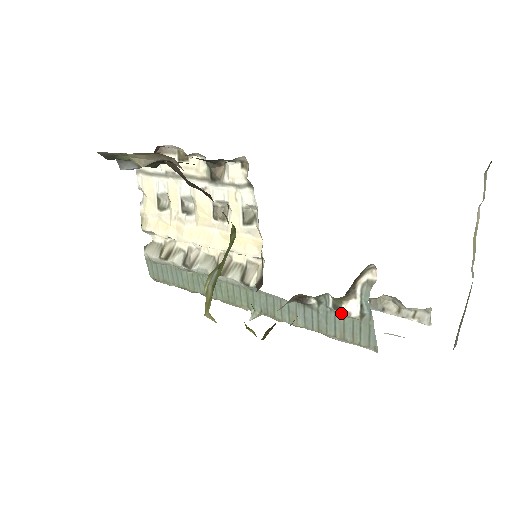
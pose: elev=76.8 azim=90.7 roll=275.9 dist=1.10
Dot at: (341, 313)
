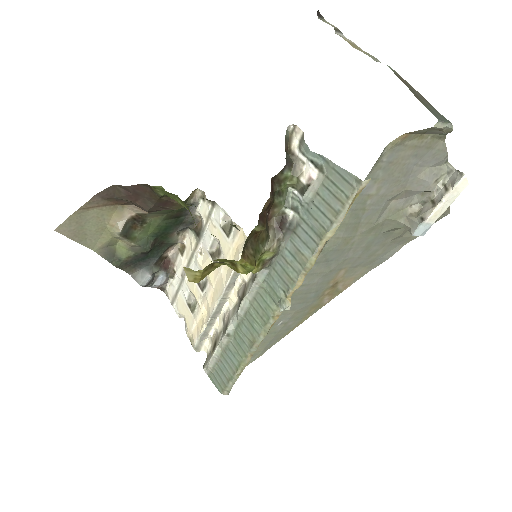
Dot at: (309, 190)
